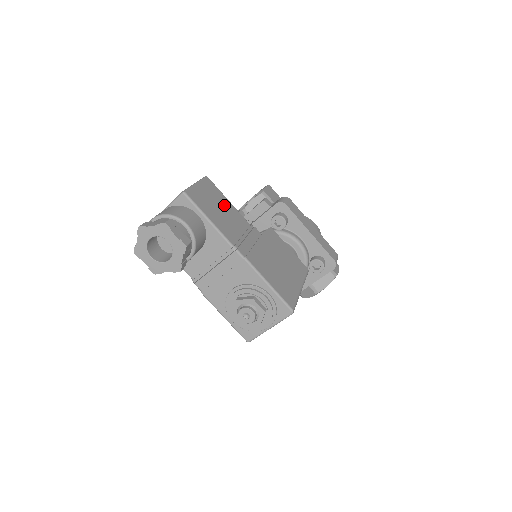
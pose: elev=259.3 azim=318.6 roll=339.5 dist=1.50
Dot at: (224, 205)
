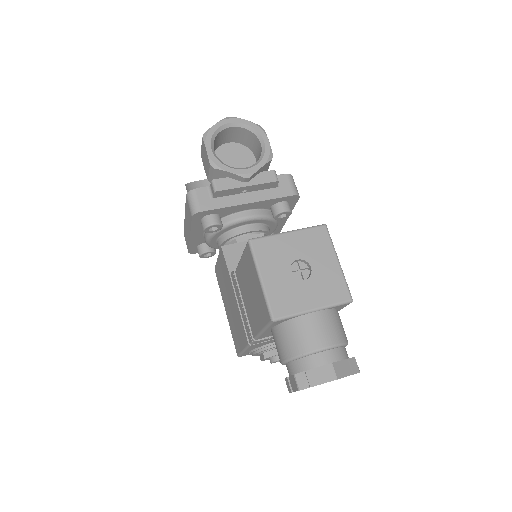
Dot at: occluded
